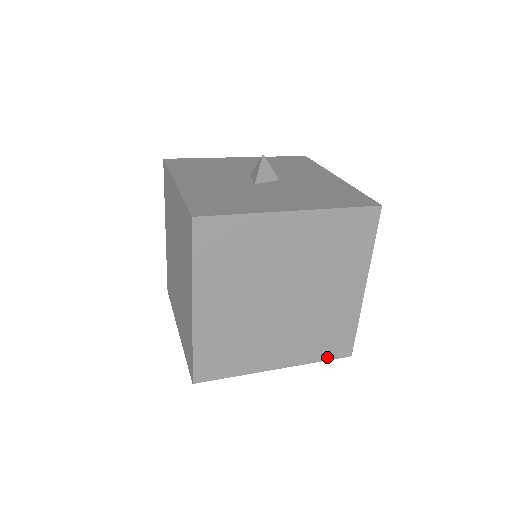
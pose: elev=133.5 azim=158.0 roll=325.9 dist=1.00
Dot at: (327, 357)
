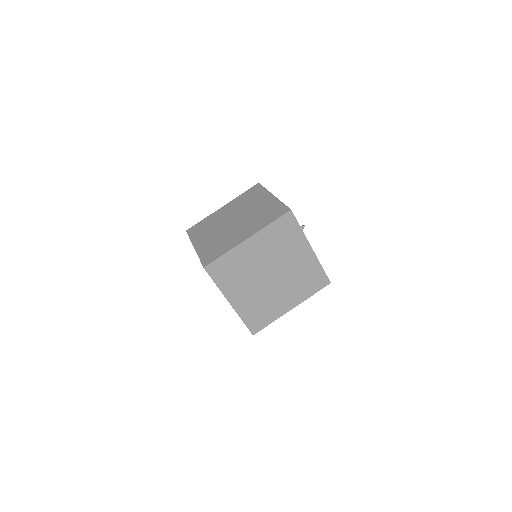
Dot at: (275, 219)
